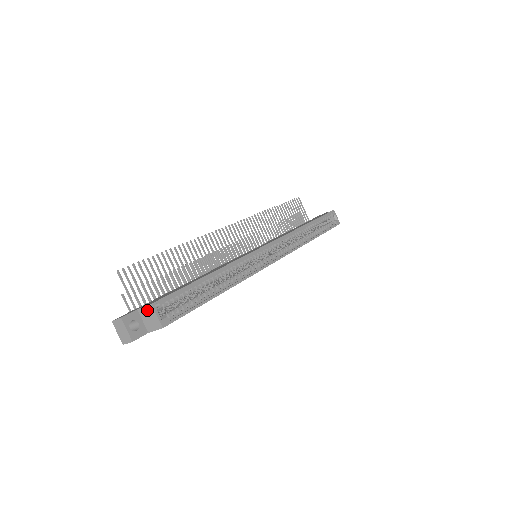
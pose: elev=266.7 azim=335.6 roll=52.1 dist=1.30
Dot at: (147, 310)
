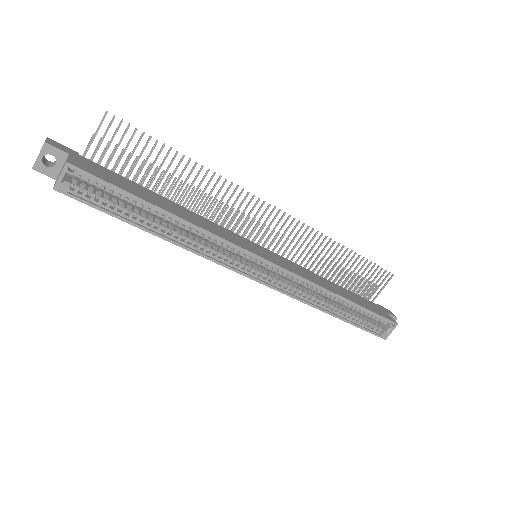
Dot at: (65, 163)
